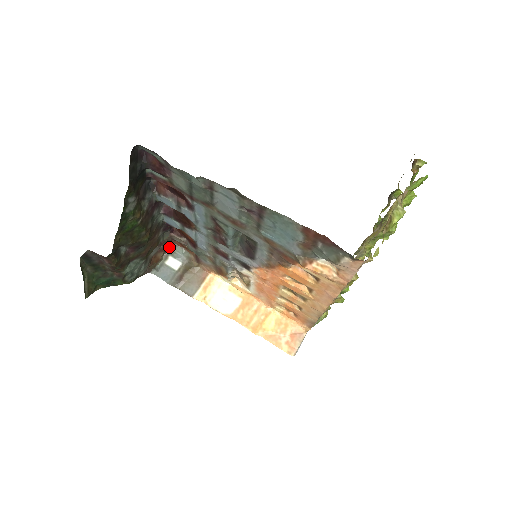
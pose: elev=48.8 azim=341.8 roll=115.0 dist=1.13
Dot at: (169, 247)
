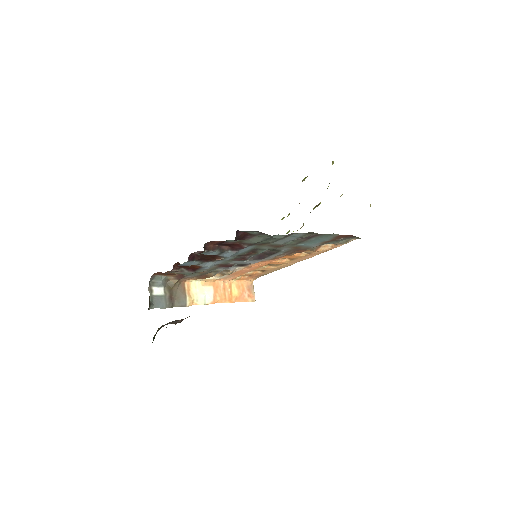
Dot at: (149, 281)
